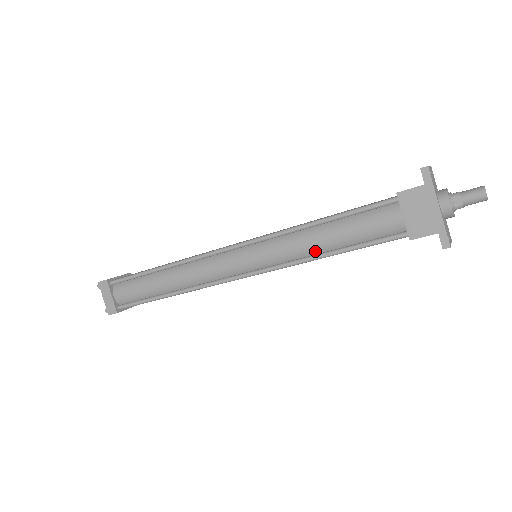
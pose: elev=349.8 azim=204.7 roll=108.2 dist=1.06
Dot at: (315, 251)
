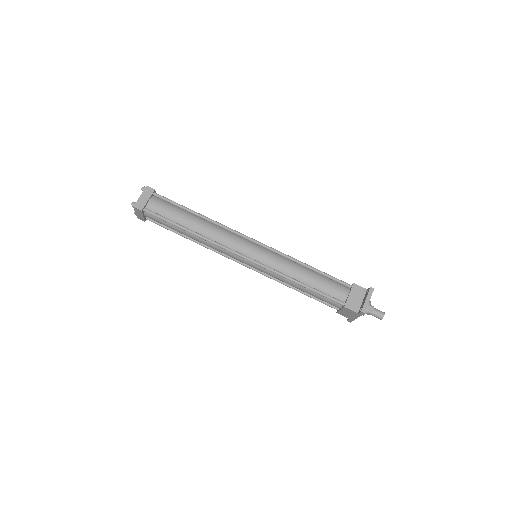
Dot at: (290, 285)
